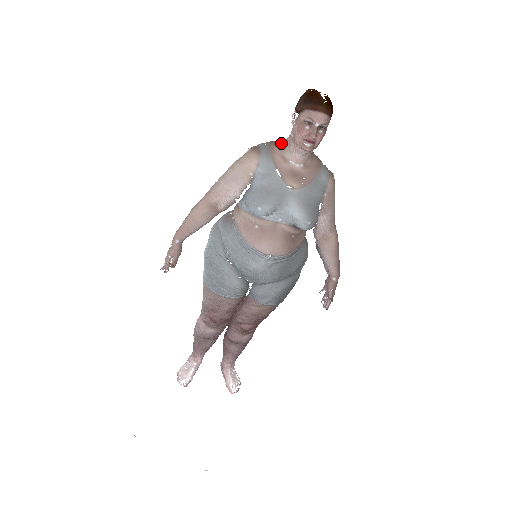
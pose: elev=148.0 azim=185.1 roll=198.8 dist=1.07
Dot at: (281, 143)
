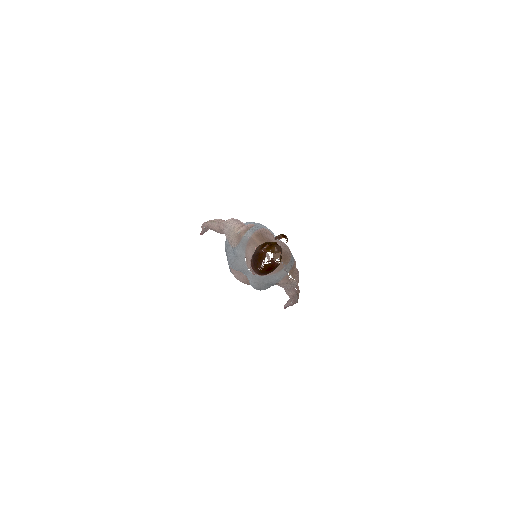
Dot at: (256, 246)
